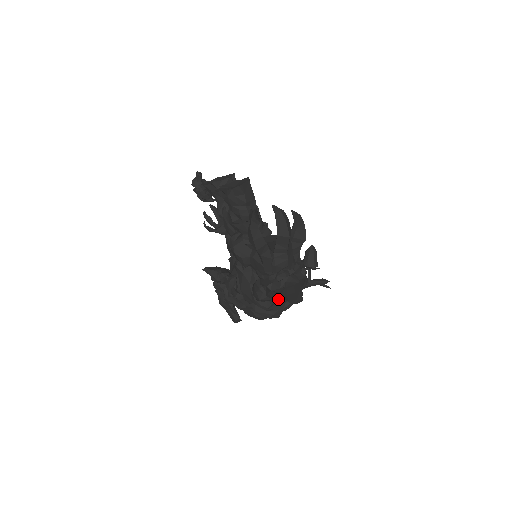
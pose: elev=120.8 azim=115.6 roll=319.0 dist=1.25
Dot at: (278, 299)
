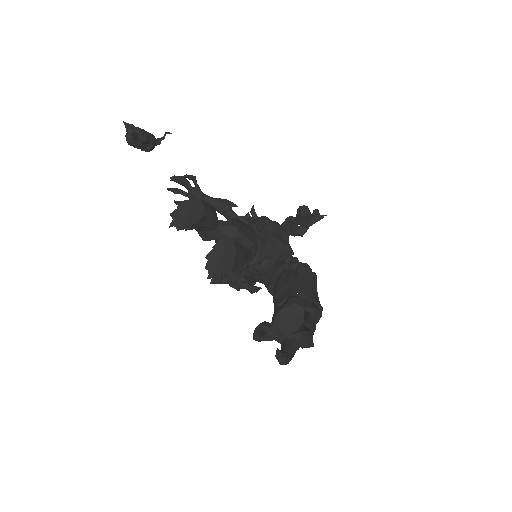
Dot at: occluded
